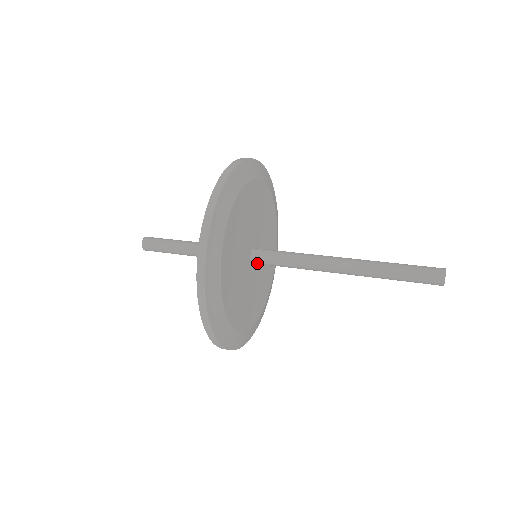
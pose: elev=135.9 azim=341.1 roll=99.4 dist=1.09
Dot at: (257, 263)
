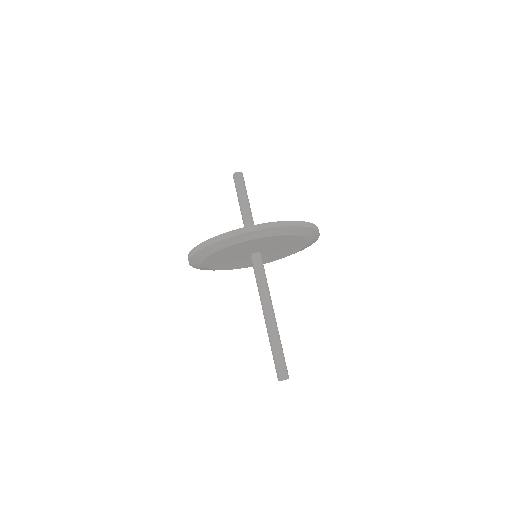
Dot at: (252, 259)
